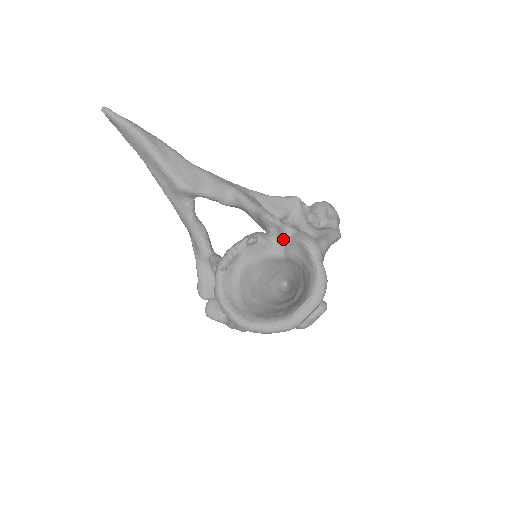
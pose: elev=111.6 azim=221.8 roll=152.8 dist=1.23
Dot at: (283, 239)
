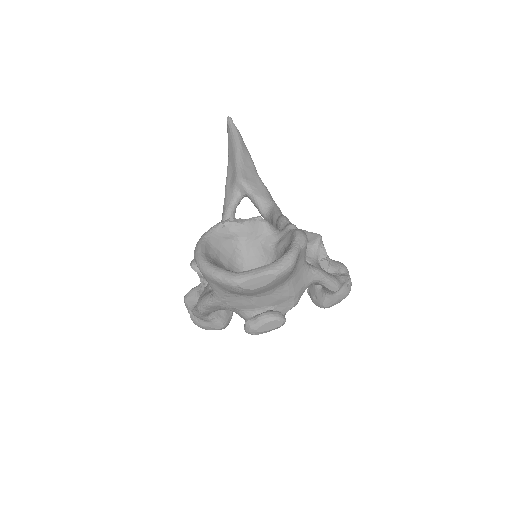
Dot at: (283, 231)
